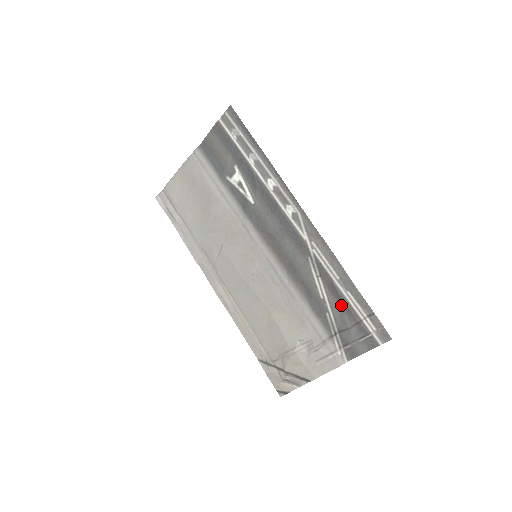
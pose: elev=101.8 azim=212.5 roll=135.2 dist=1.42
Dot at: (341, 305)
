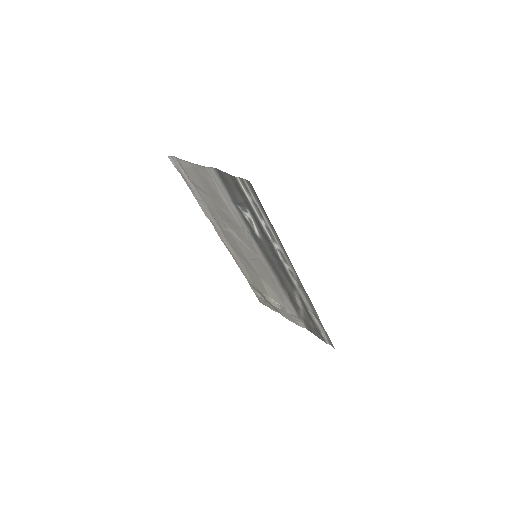
Dot at: (310, 318)
